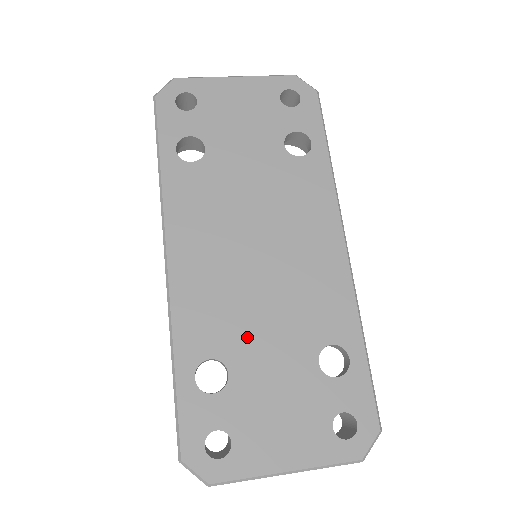
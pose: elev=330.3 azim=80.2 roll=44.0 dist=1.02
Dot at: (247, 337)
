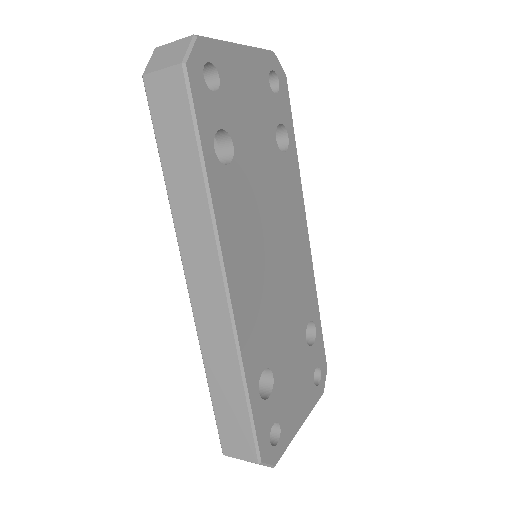
Dot at: (278, 339)
